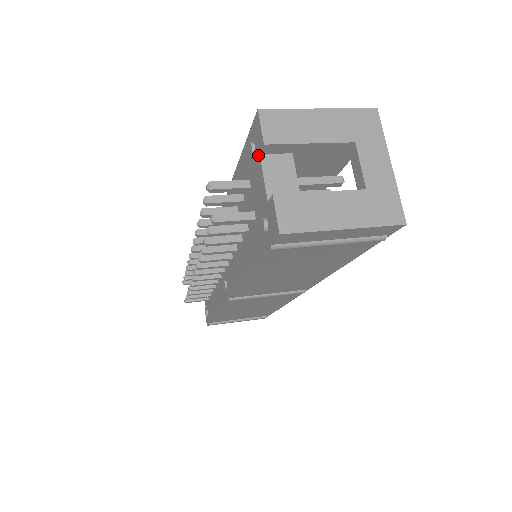
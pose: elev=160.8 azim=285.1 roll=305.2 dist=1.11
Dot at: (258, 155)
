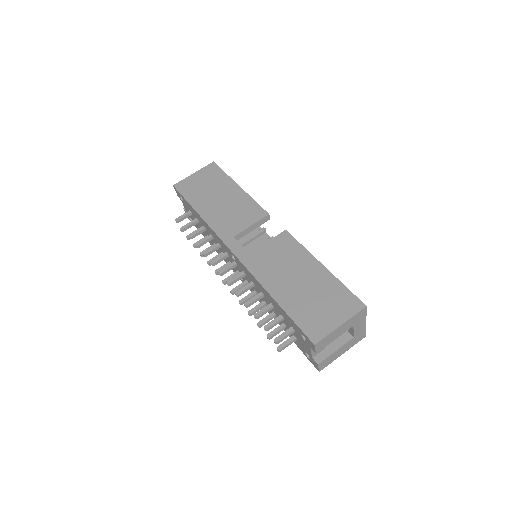
Dot at: (309, 345)
